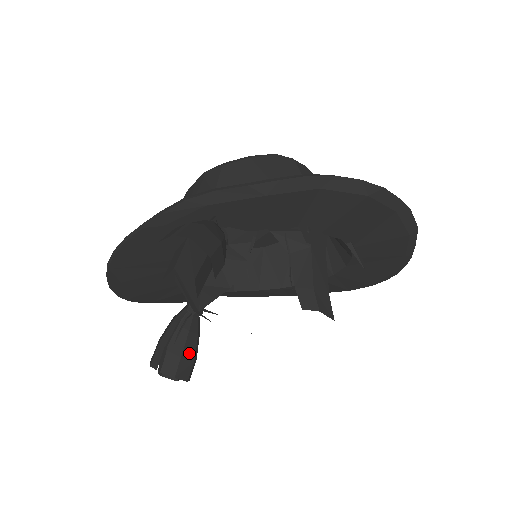
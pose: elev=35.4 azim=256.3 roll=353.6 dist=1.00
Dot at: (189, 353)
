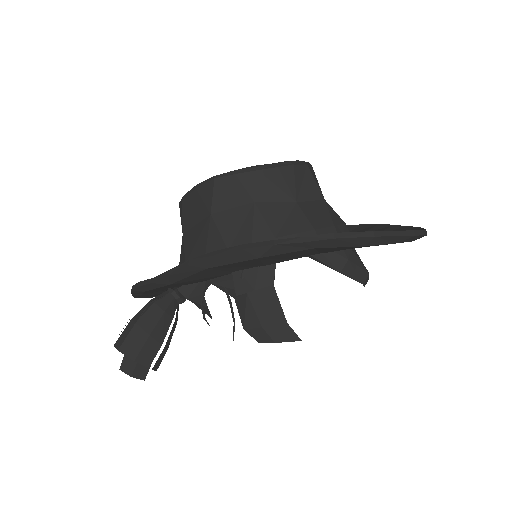
Dot at: occluded
